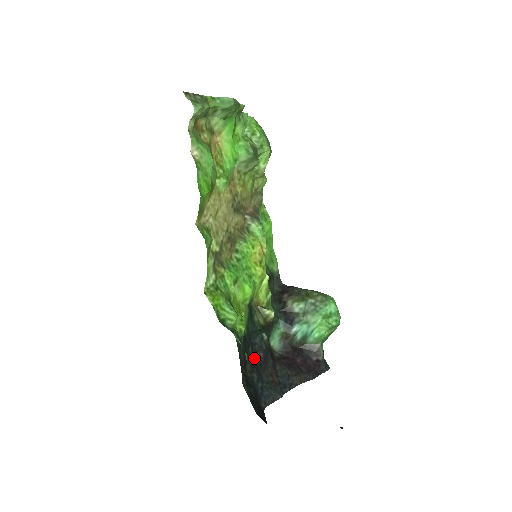
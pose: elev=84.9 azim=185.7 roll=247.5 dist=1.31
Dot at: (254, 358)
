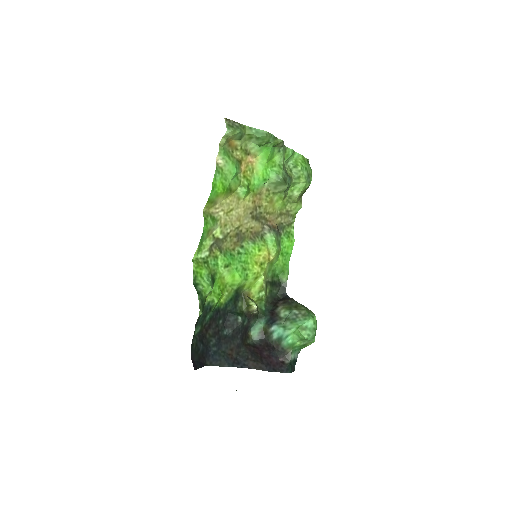
Dot at: (221, 329)
